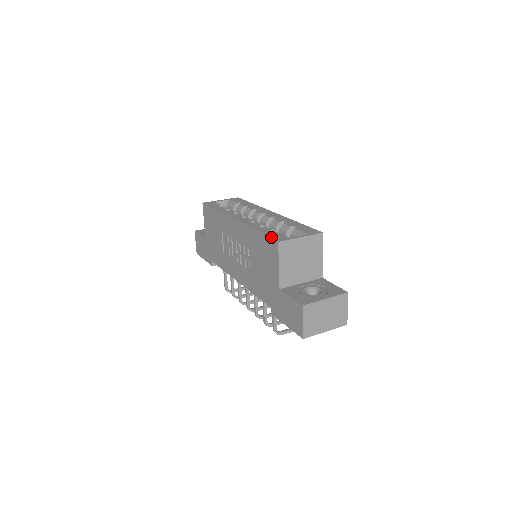
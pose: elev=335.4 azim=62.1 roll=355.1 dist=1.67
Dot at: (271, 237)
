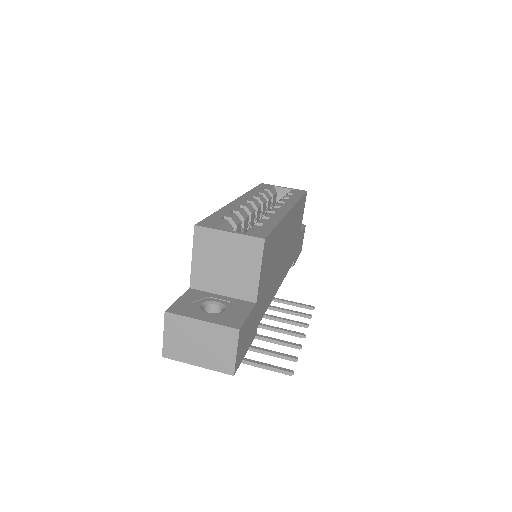
Dot at: (204, 220)
